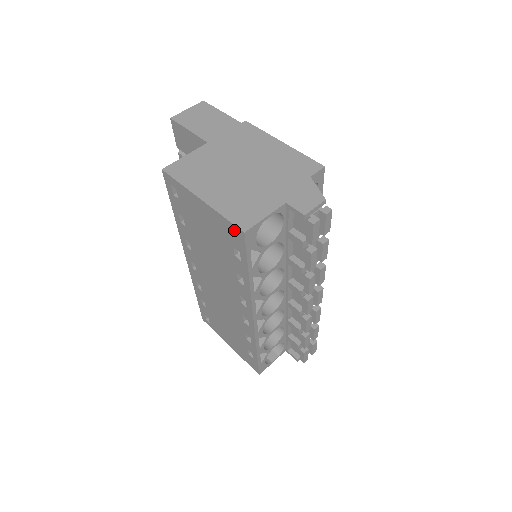
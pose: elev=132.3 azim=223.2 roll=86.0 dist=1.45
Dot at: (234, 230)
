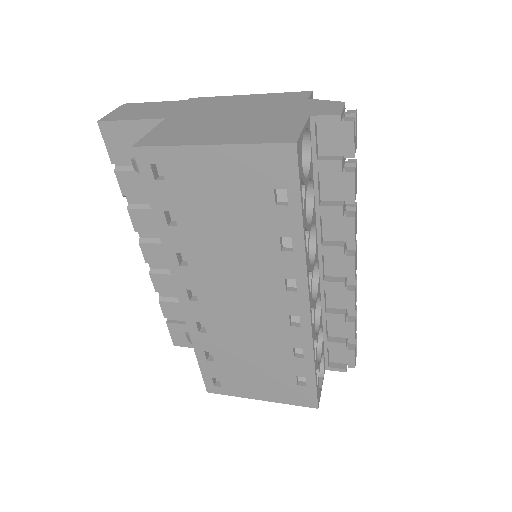
Dot at: (276, 154)
